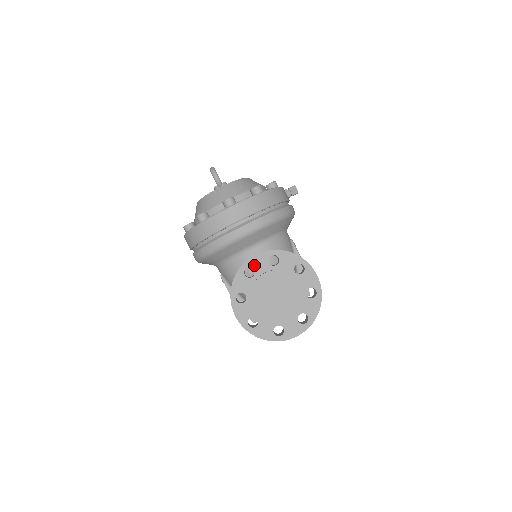
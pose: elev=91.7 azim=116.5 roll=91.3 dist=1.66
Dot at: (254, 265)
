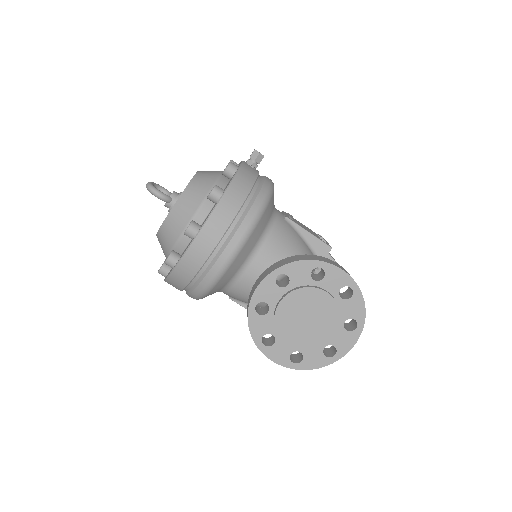
Dot at: (263, 298)
